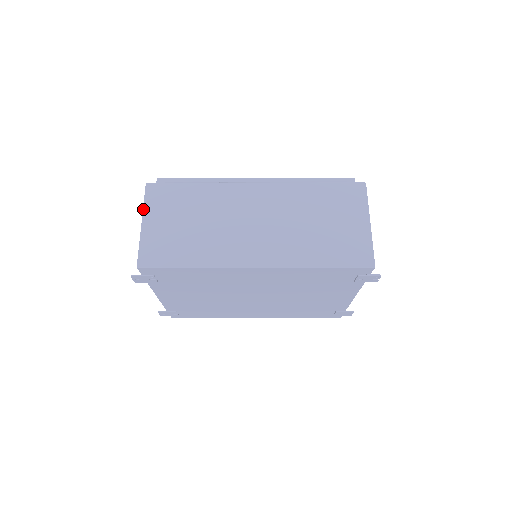
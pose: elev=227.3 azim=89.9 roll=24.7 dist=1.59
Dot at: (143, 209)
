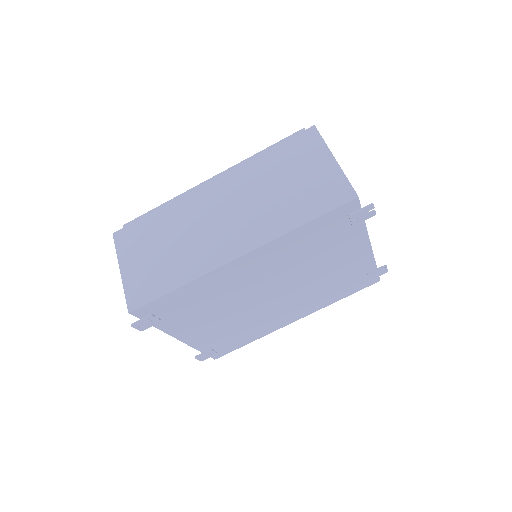
Dot at: (117, 258)
